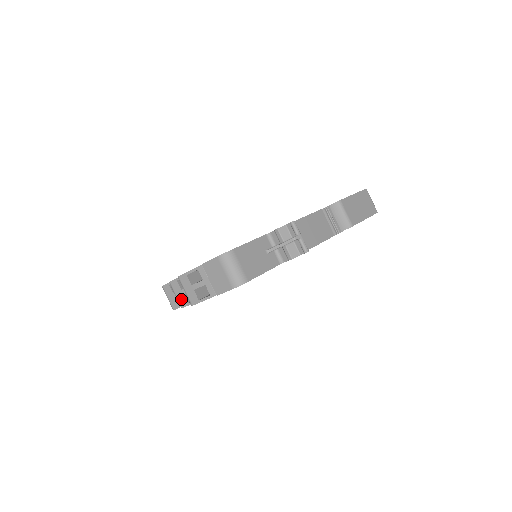
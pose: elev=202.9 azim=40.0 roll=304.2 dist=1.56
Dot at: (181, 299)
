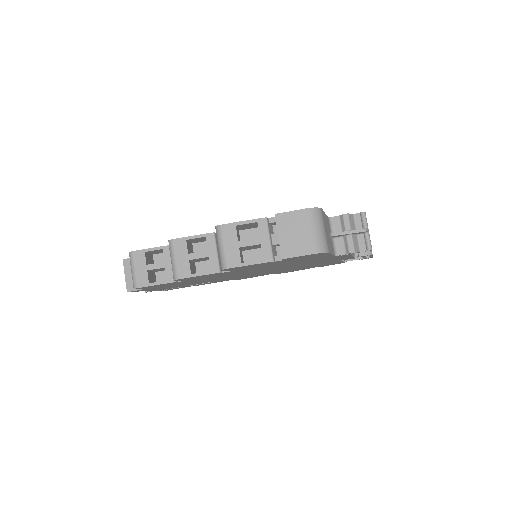
Dot at: (182, 266)
